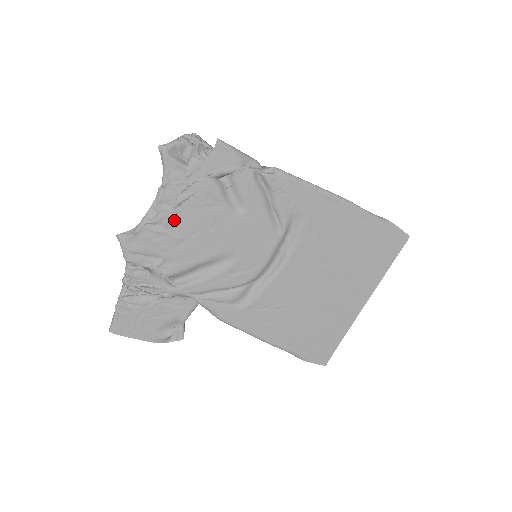
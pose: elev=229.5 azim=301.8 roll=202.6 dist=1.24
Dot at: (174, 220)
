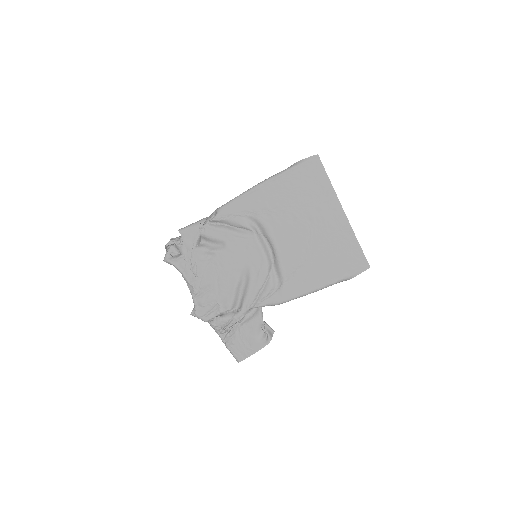
Dot at: (203, 282)
